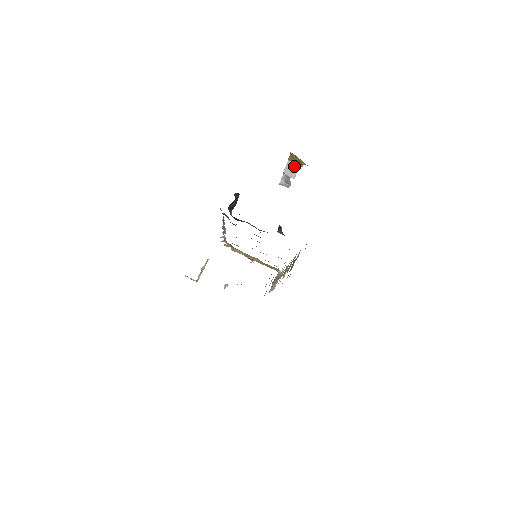
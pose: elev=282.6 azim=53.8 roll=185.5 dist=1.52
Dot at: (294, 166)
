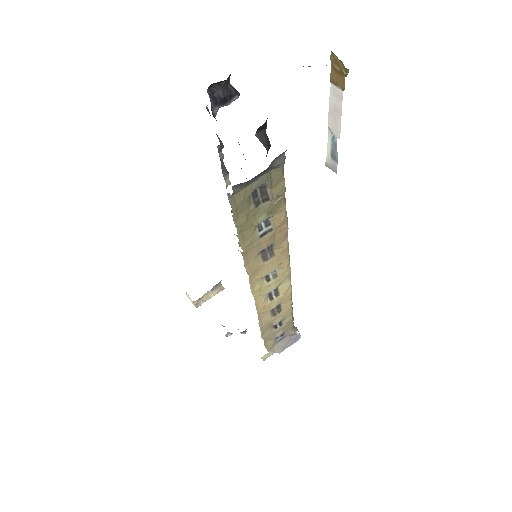
Dot at: (338, 98)
